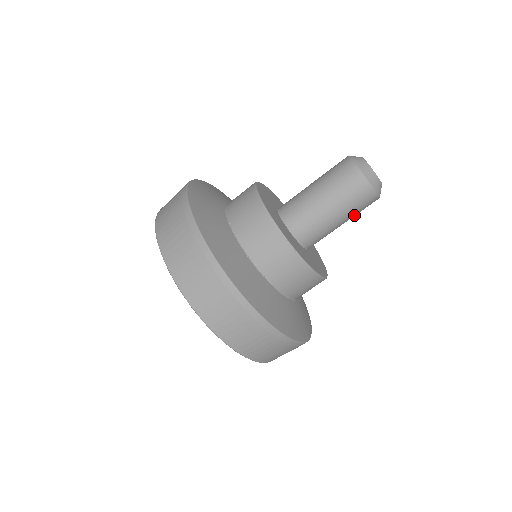
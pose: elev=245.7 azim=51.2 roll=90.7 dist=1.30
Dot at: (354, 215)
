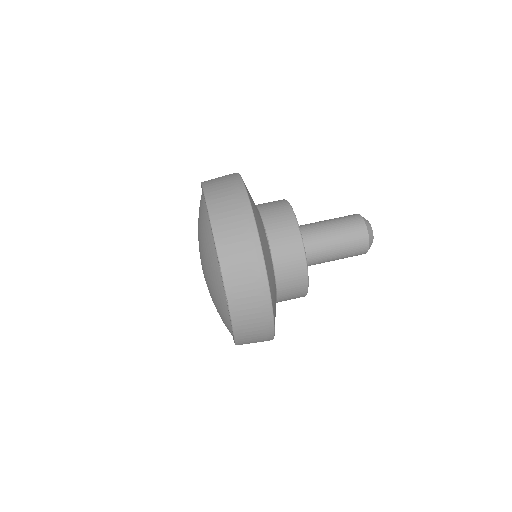
Dot at: (346, 255)
